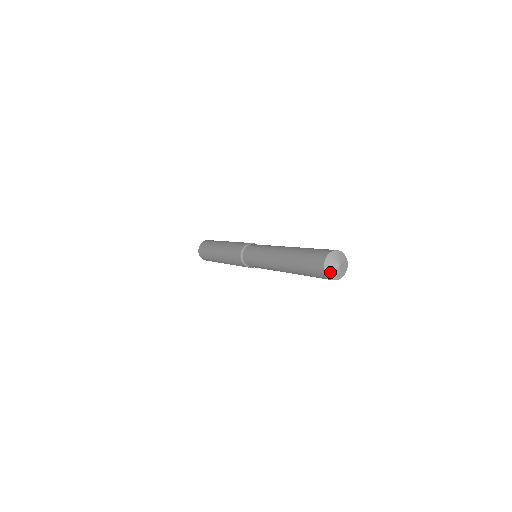
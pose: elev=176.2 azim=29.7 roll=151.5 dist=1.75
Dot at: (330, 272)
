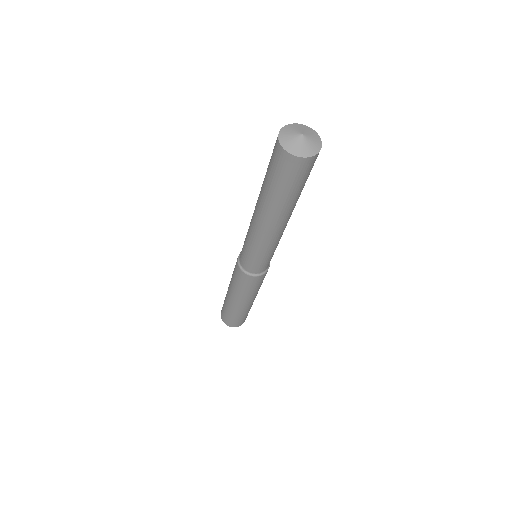
Dot at: (288, 144)
